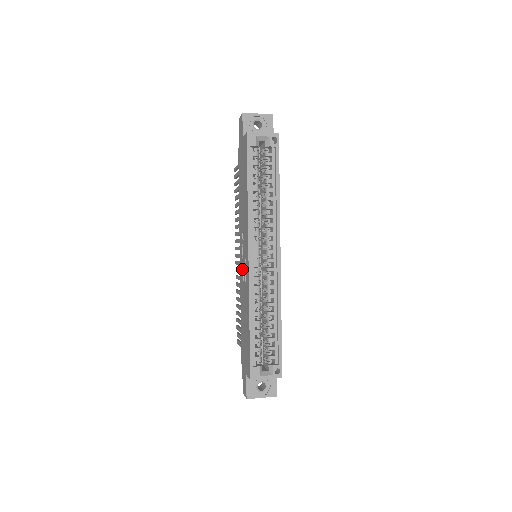
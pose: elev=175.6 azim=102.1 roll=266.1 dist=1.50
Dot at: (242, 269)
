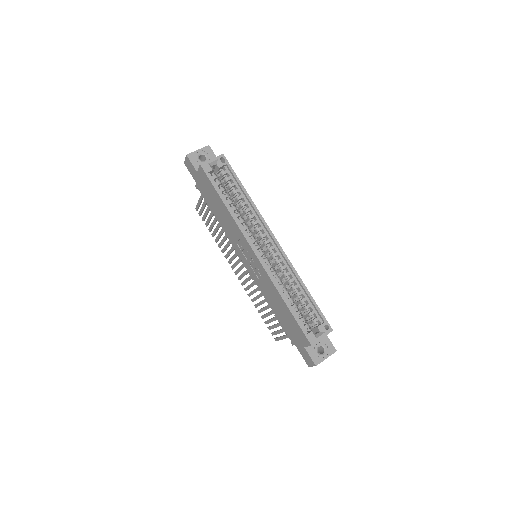
Dot at: (252, 270)
